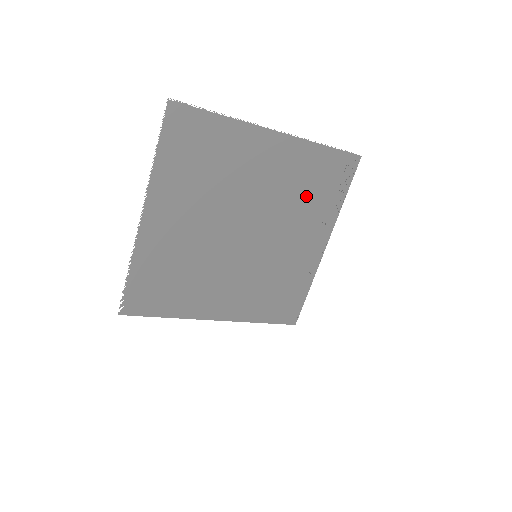
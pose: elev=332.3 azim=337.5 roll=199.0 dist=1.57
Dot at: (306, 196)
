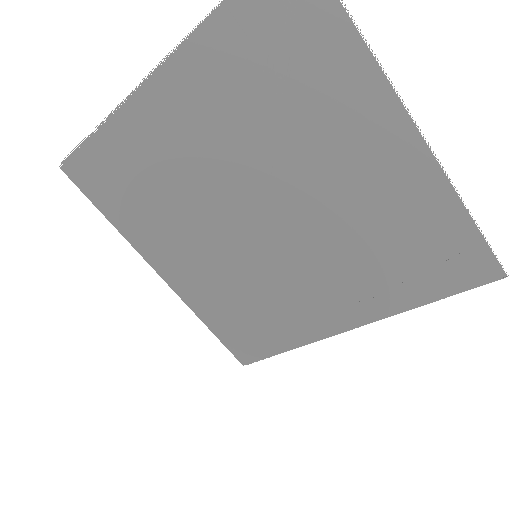
Dot at: (380, 251)
